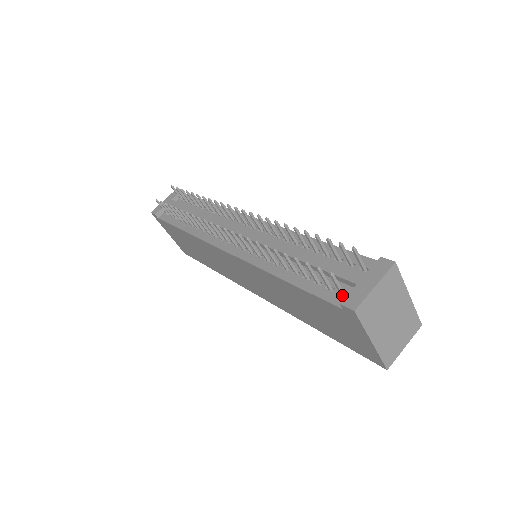
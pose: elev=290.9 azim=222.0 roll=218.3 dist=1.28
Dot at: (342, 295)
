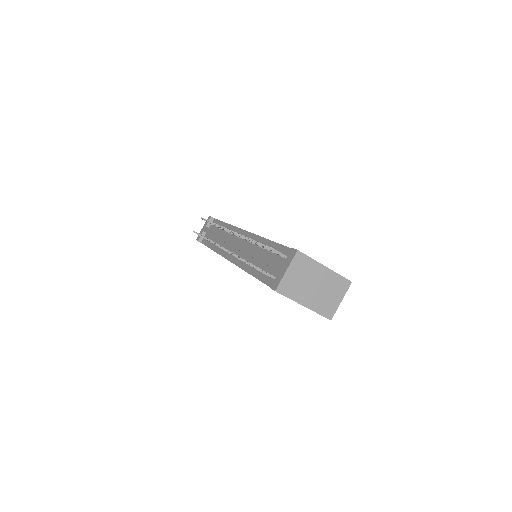
Dot at: occluded
